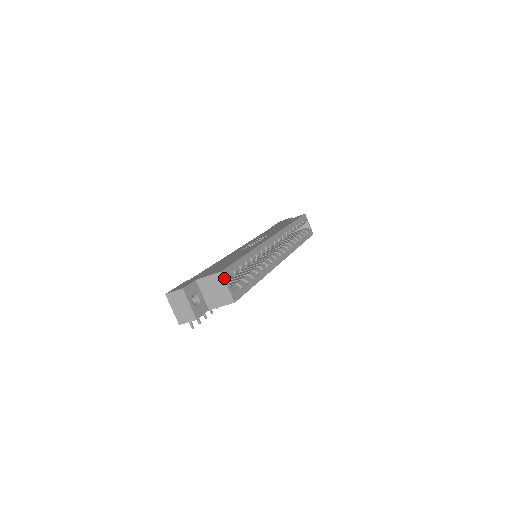
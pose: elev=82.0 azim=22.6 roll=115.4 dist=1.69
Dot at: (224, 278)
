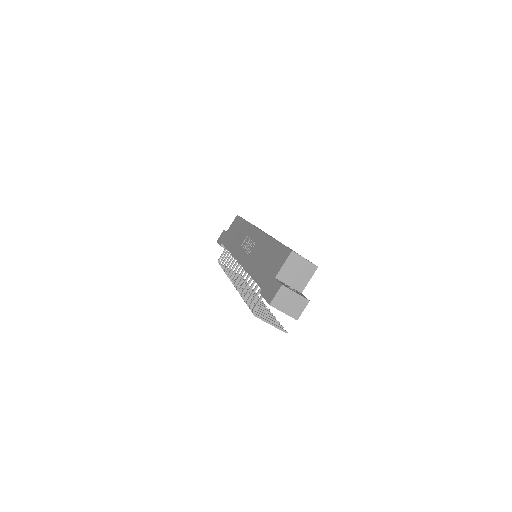
Dot at: (297, 254)
